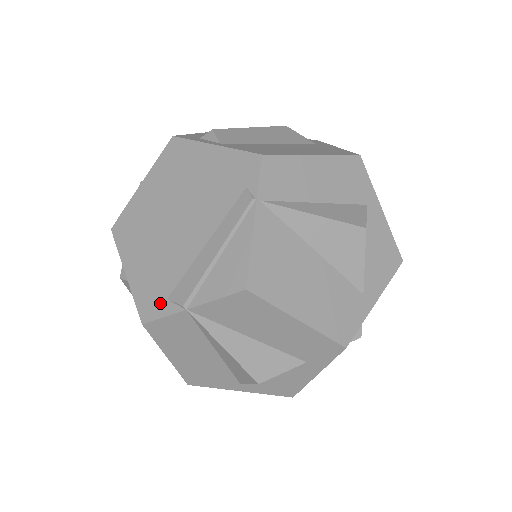
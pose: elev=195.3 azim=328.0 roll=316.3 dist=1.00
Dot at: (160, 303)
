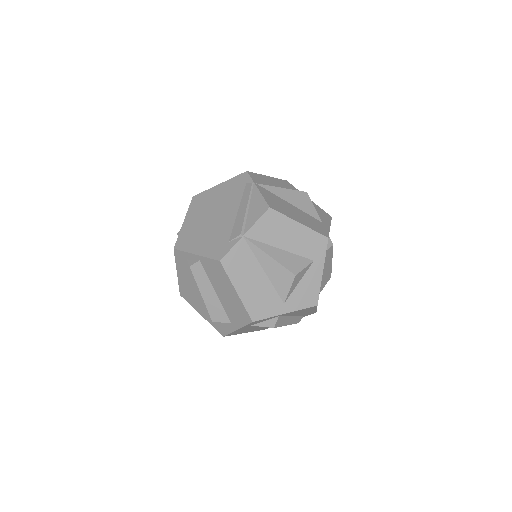
Dot at: (226, 246)
